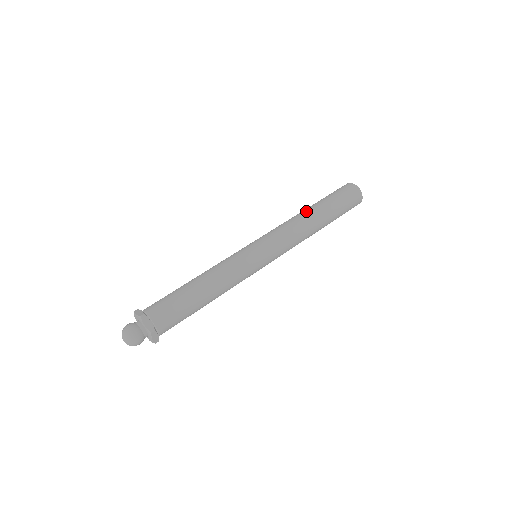
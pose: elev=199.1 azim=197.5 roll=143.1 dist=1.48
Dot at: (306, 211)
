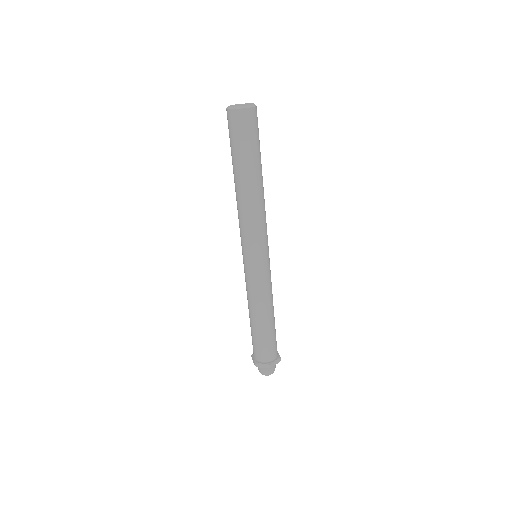
Dot at: (236, 189)
